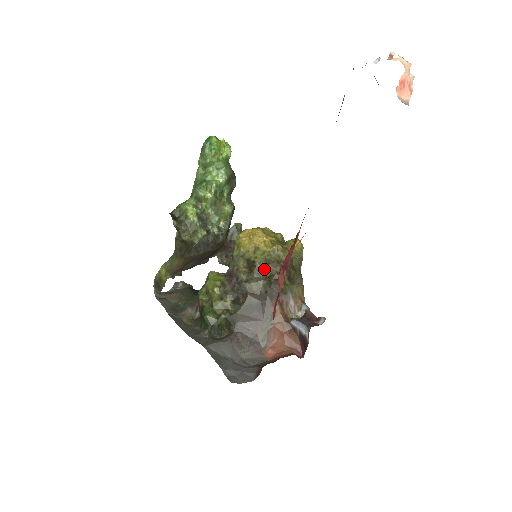
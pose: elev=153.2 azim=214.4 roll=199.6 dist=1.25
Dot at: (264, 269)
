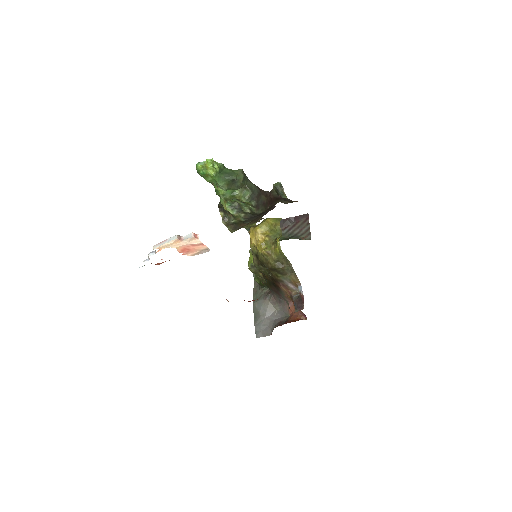
Dot at: (264, 265)
